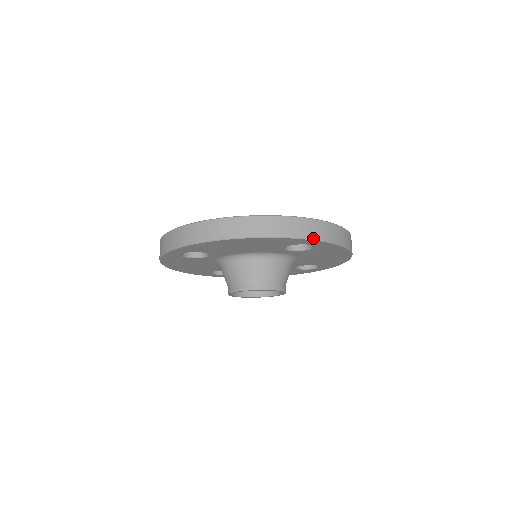
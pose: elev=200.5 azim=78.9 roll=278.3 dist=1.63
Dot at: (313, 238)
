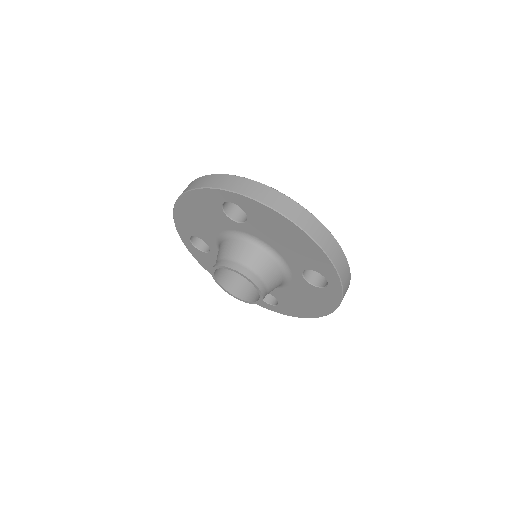
Dot at: (342, 281)
